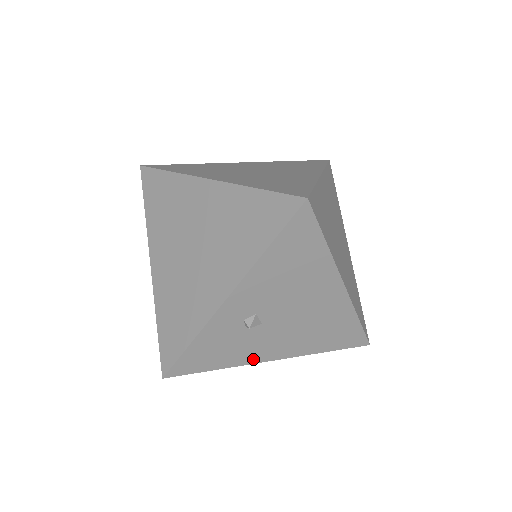
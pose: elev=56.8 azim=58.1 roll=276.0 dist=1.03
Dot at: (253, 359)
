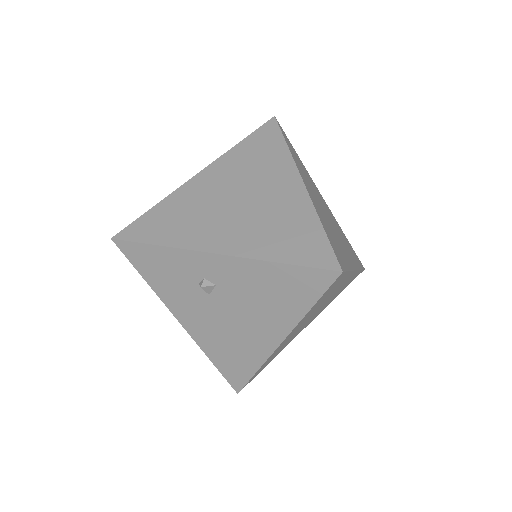
Dot at: (172, 305)
